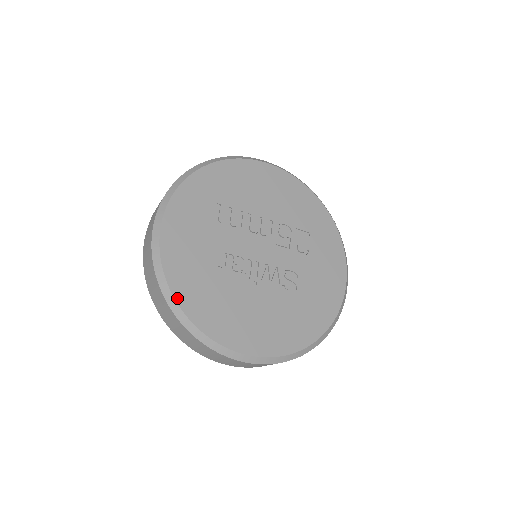
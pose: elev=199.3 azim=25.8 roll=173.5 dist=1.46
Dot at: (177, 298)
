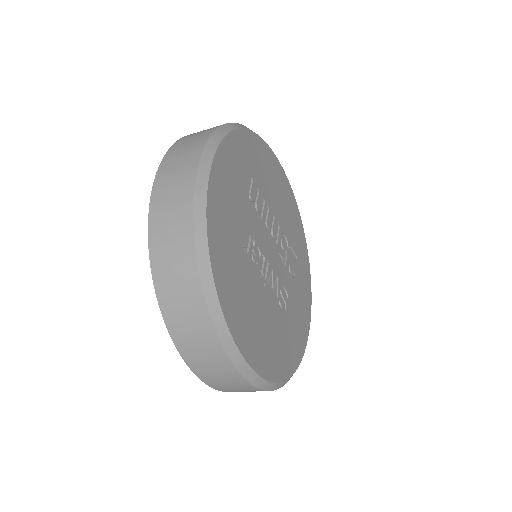
Dot at: (212, 261)
